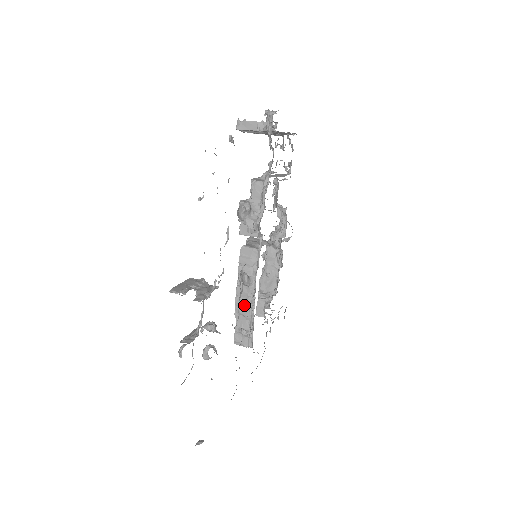
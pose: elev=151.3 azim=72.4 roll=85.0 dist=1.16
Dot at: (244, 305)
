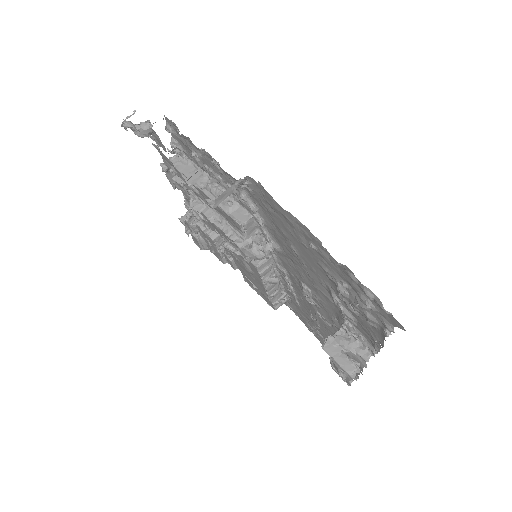
Dot at: (275, 290)
